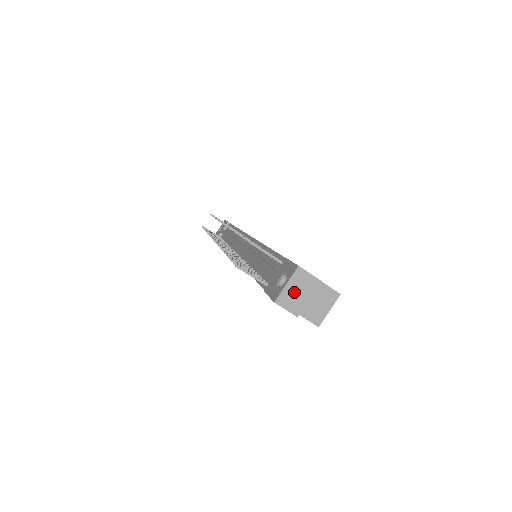
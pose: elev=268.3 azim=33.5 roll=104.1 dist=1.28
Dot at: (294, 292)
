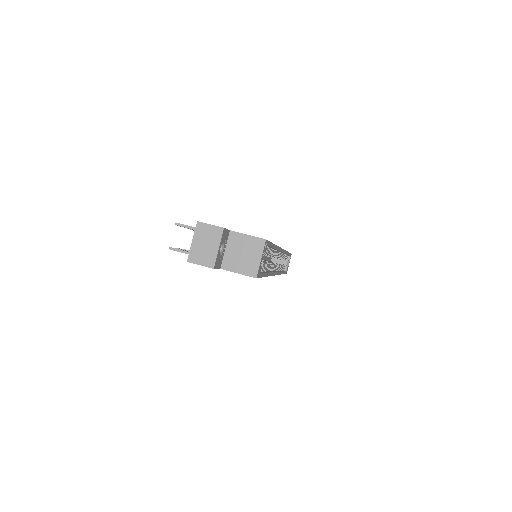
Dot at: (202, 246)
